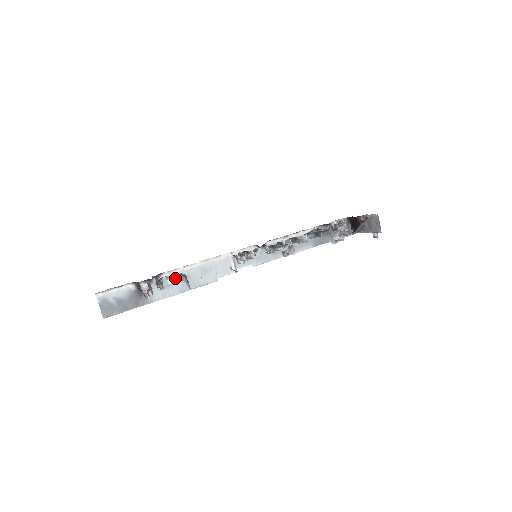
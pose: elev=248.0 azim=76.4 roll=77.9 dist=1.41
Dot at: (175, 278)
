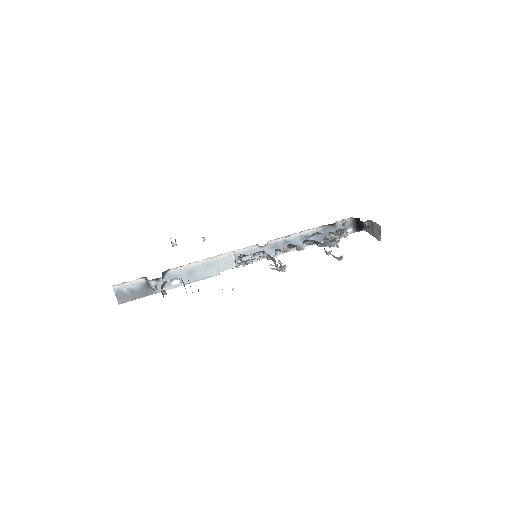
Dot at: (178, 280)
